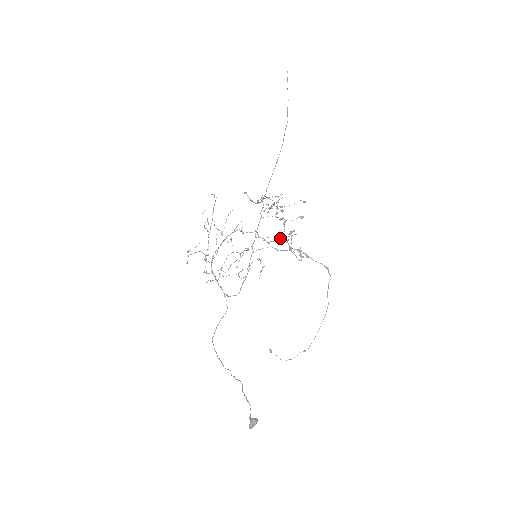
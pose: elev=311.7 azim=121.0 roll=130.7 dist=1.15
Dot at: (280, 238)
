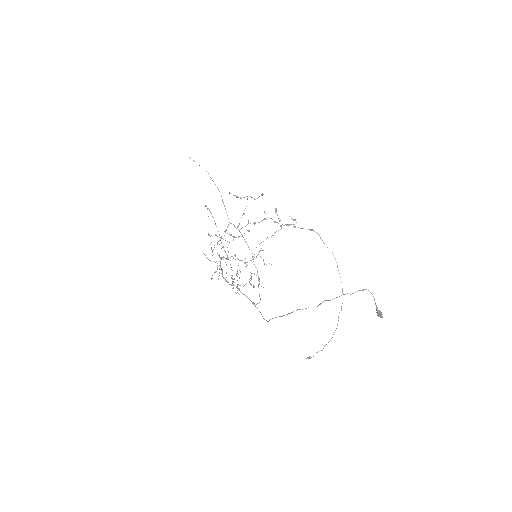
Dot at: occluded
